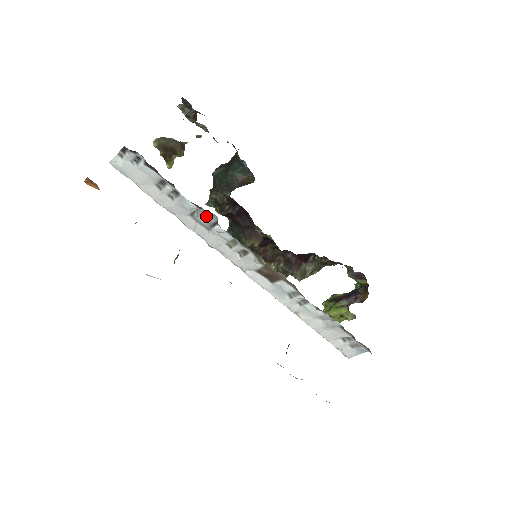
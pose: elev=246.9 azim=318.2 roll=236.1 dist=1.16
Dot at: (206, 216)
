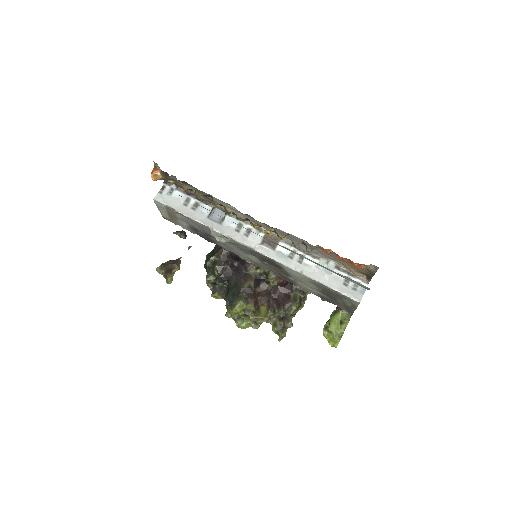
Dot at: (217, 215)
